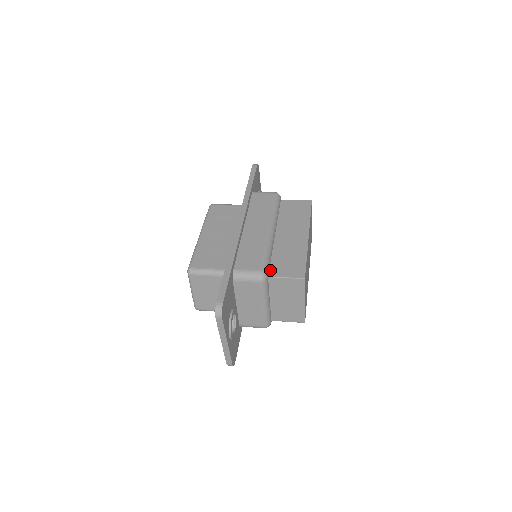
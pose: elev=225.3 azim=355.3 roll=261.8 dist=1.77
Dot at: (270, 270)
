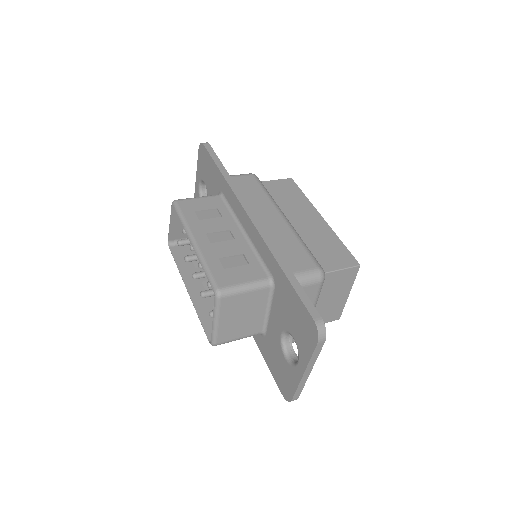
Dot at: occluded
